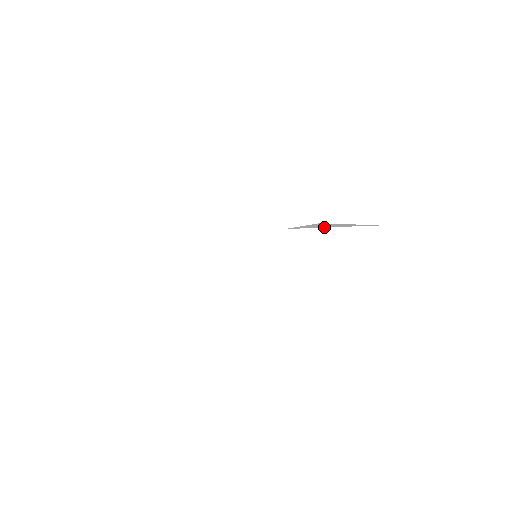
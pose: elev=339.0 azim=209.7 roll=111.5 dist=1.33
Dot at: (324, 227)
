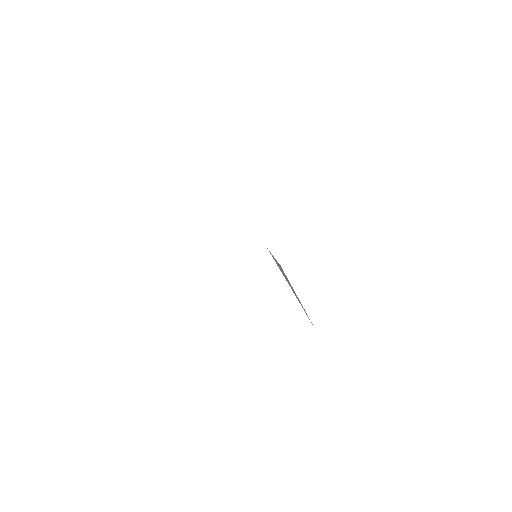
Dot at: (284, 275)
